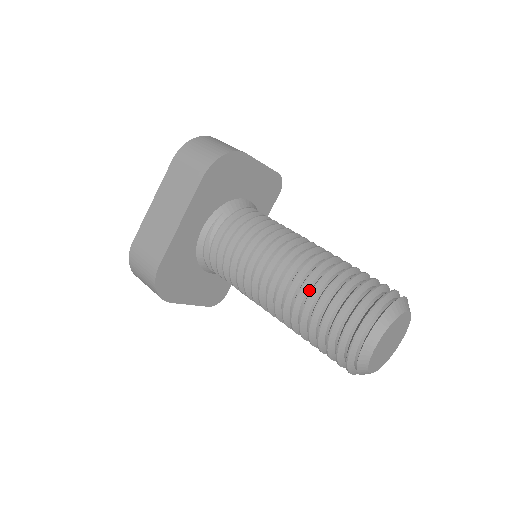
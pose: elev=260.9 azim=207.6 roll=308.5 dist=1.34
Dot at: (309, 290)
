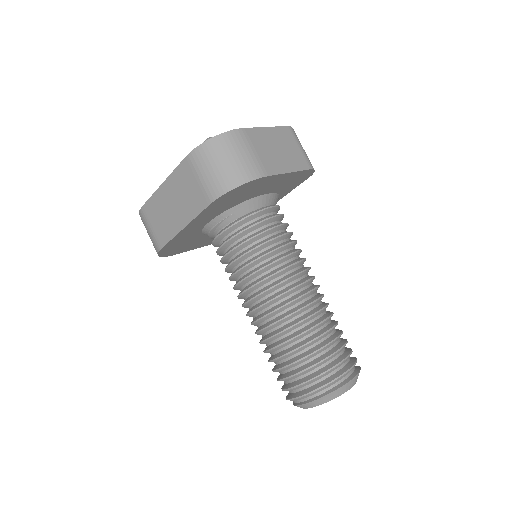
Dot at: (278, 339)
